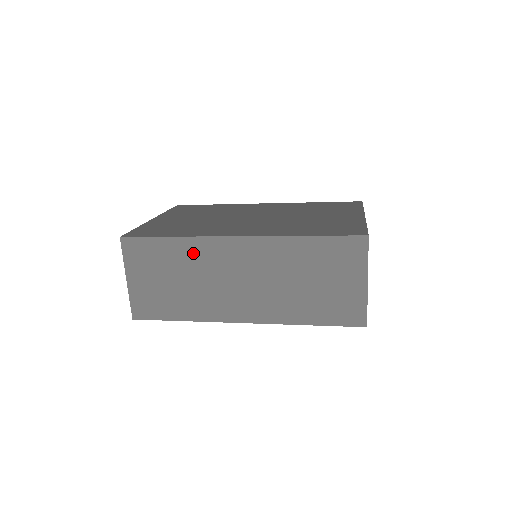
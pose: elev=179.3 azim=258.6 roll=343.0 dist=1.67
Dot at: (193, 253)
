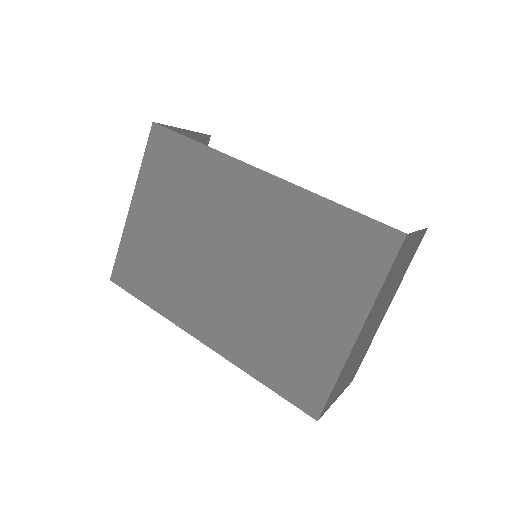
Dot at: occluded
